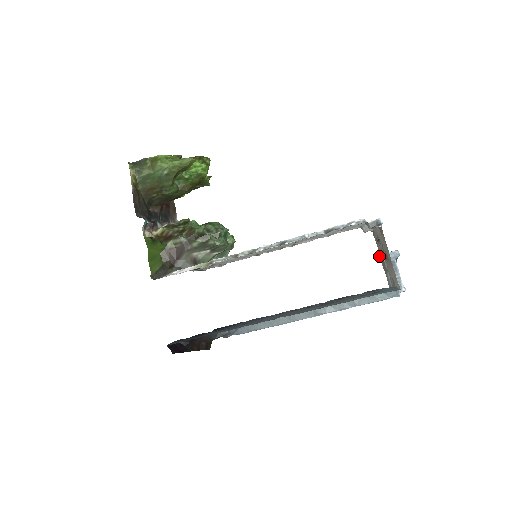
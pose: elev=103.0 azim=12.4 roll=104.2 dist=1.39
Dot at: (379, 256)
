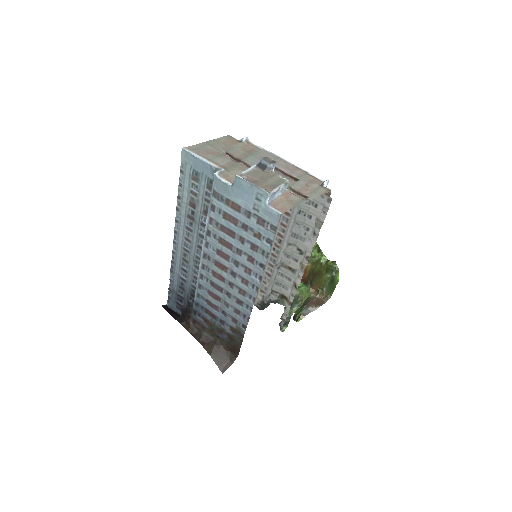
Dot at: (292, 191)
